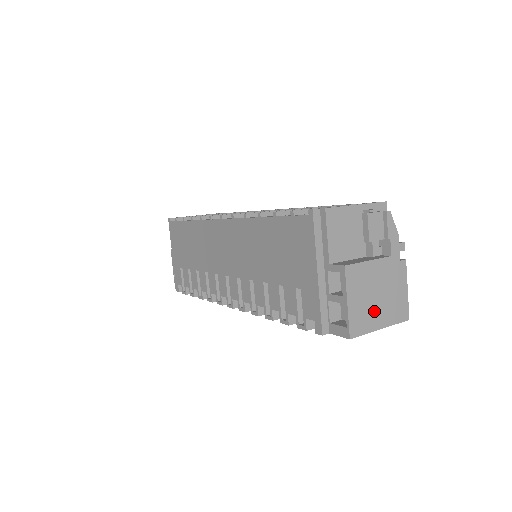
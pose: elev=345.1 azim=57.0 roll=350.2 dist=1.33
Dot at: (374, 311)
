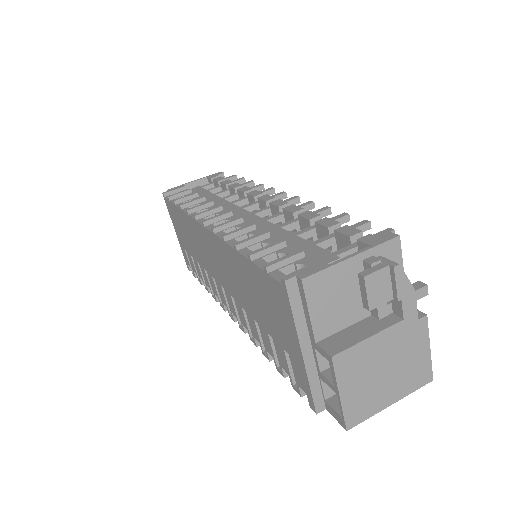
Dot at: (380, 390)
